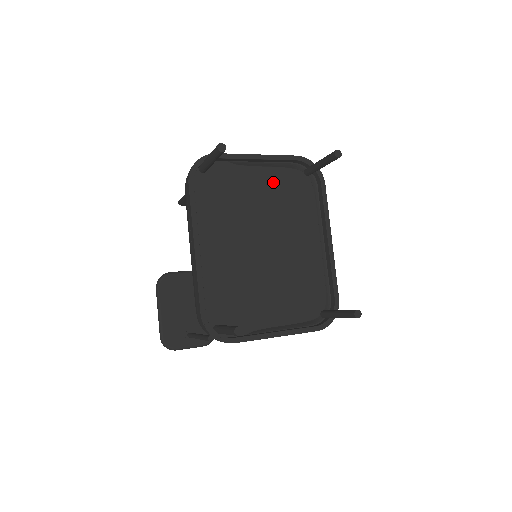
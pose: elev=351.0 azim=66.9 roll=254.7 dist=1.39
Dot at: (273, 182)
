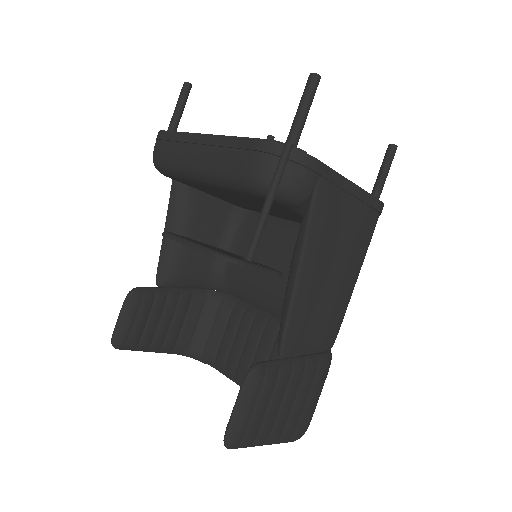
Dot at: occluded
